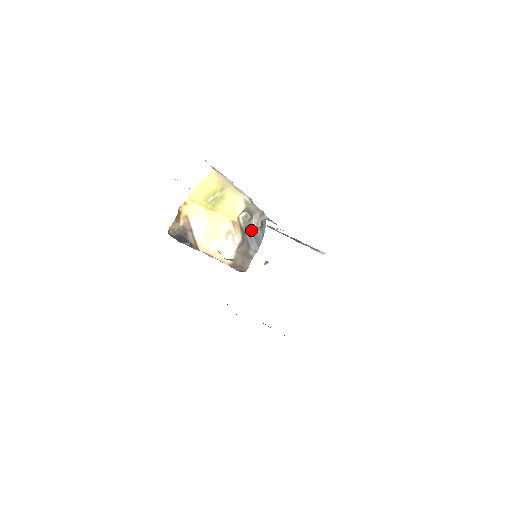
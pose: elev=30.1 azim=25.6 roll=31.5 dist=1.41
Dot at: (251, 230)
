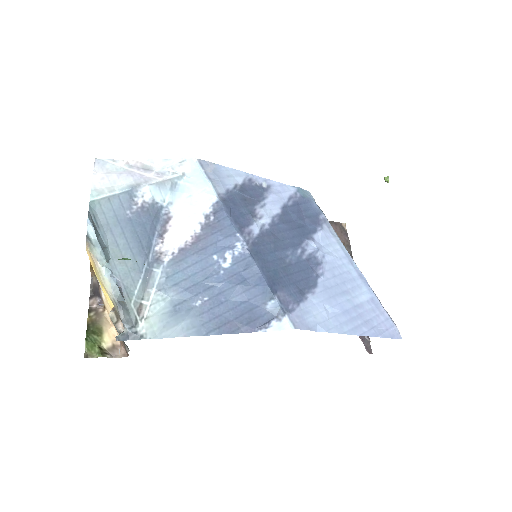
Dot at: occluded
